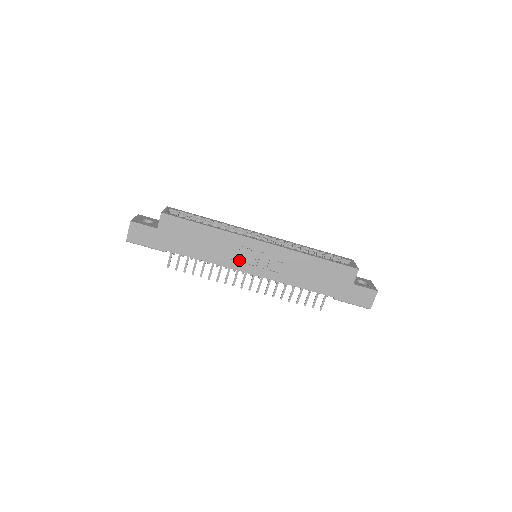
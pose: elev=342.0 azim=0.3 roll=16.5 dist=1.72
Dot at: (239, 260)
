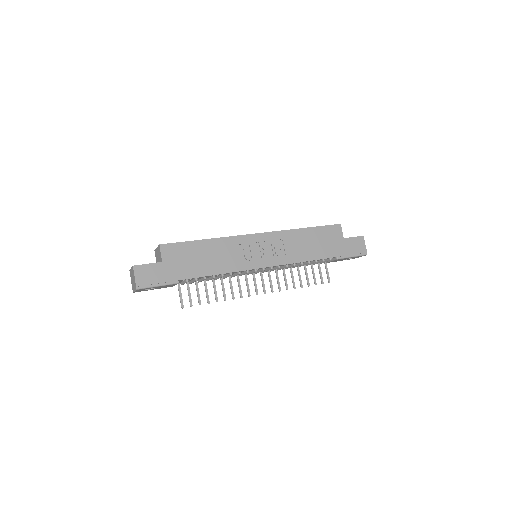
Dot at: (248, 259)
